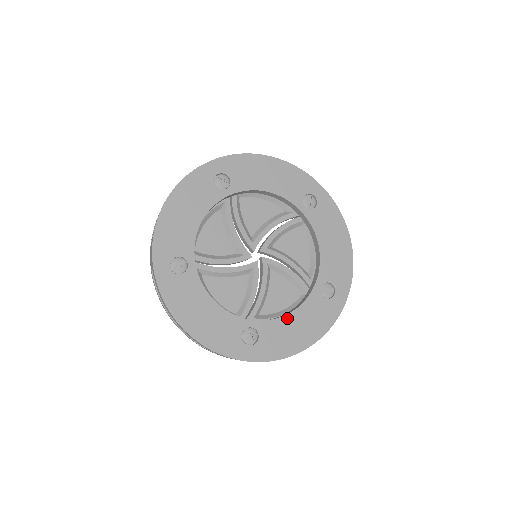
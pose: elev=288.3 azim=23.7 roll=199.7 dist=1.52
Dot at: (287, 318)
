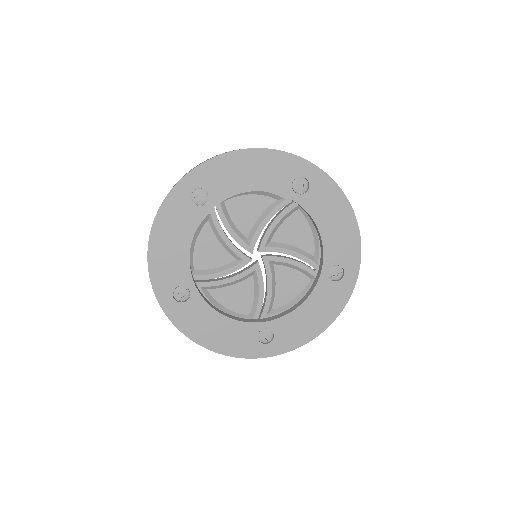
Dot at: (218, 315)
